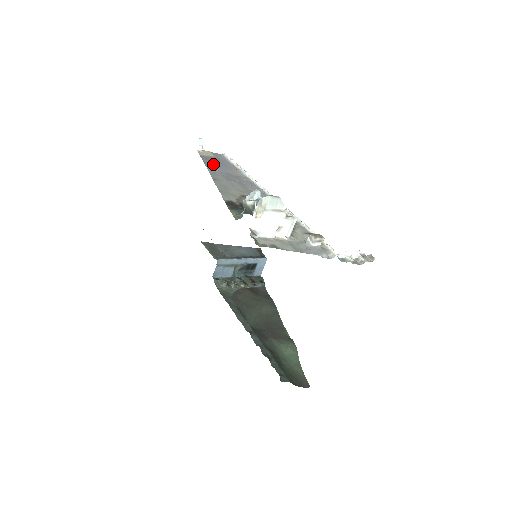
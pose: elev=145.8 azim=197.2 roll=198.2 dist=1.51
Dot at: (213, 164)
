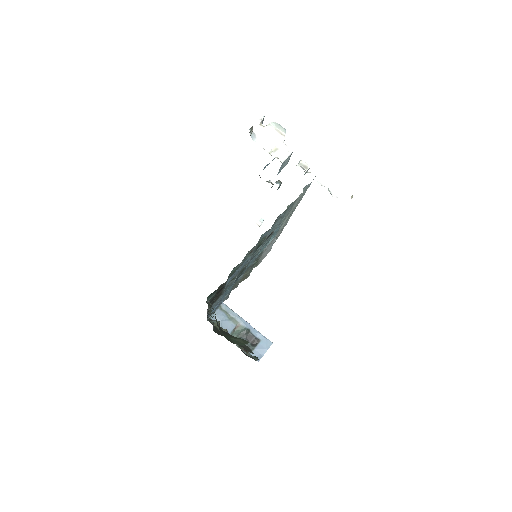
Dot at: occluded
